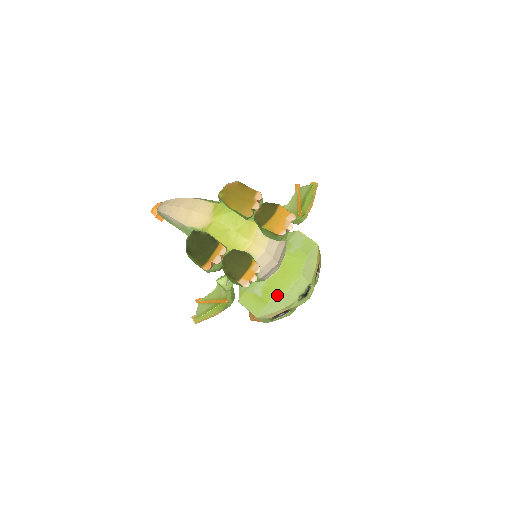
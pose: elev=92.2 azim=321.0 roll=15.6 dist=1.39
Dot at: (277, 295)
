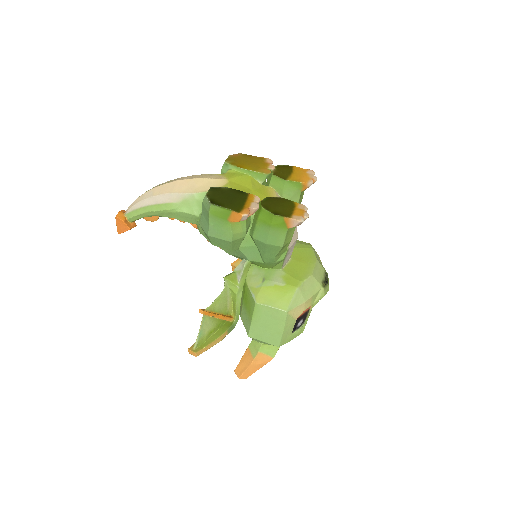
Dot at: (303, 278)
